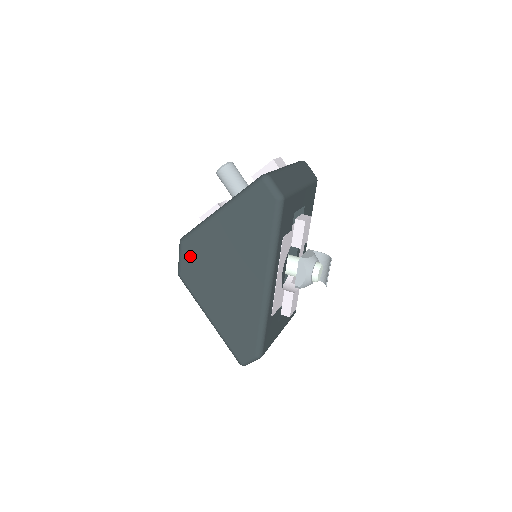
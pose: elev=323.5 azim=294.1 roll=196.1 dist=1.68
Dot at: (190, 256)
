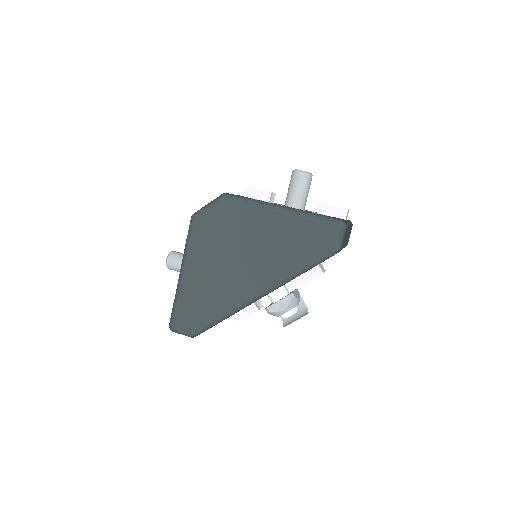
Dot at: (220, 214)
